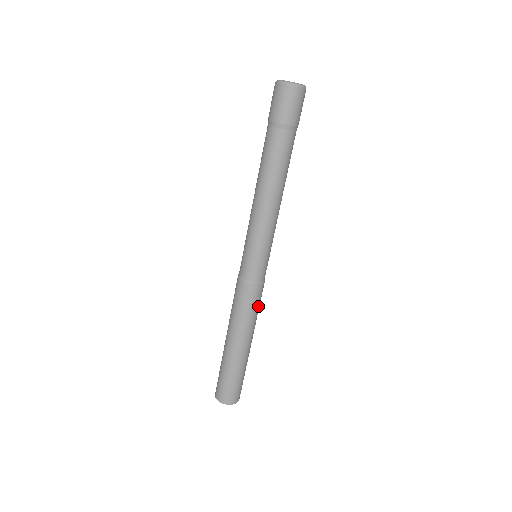
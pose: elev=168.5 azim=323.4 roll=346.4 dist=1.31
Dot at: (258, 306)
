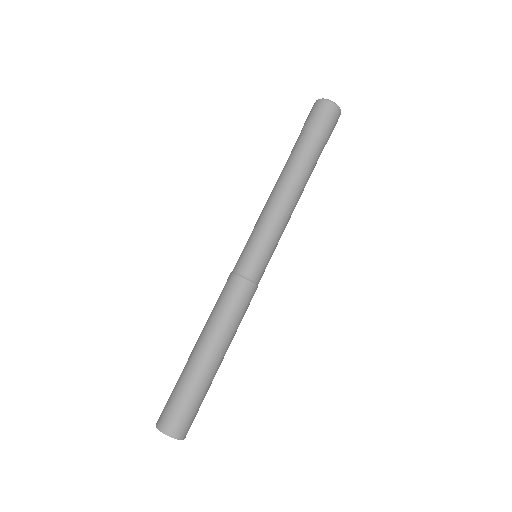
Dot at: (245, 312)
